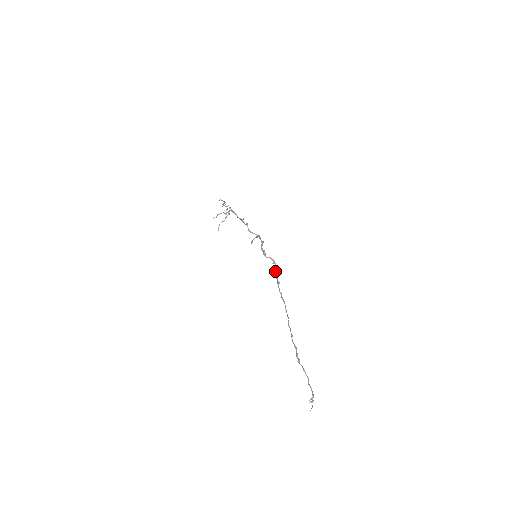
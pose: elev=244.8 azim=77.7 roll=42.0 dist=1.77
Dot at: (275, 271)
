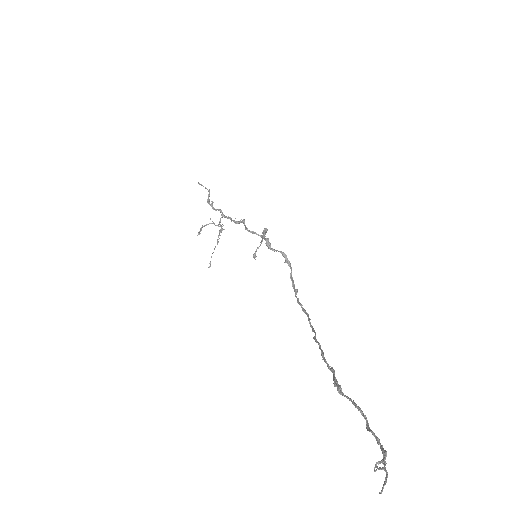
Dot at: occluded
